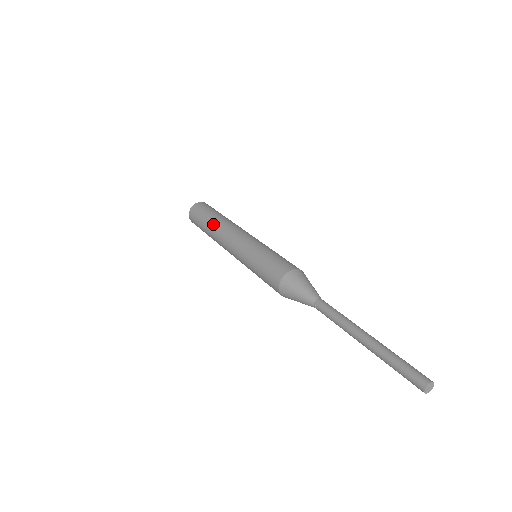
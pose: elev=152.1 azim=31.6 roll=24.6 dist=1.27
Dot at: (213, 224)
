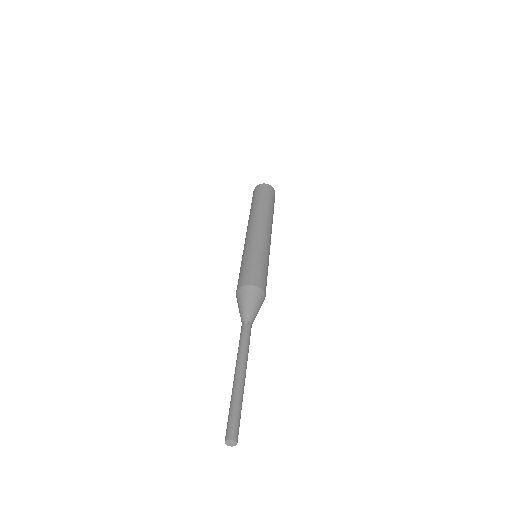
Dot at: (256, 208)
